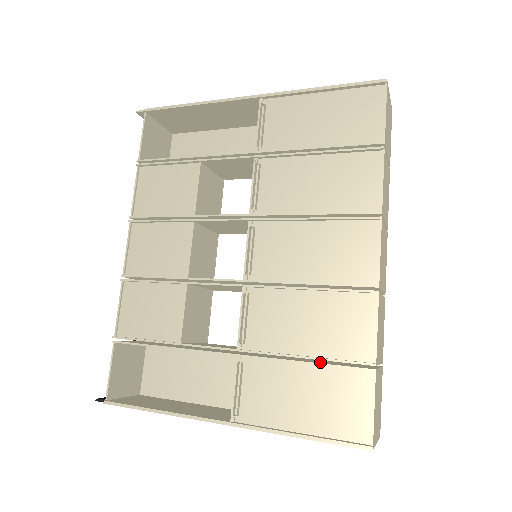
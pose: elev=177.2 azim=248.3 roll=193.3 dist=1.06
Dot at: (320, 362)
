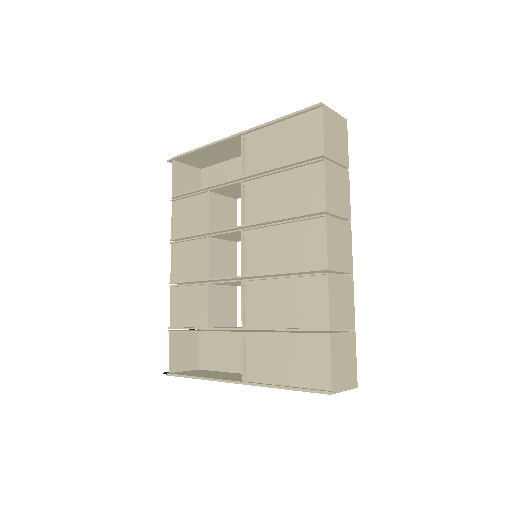
Dot at: occluded
